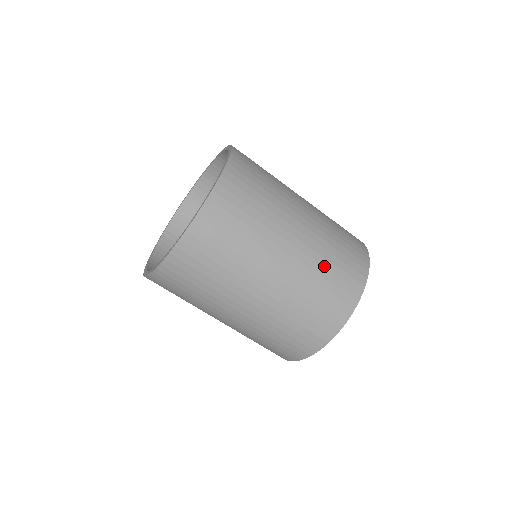
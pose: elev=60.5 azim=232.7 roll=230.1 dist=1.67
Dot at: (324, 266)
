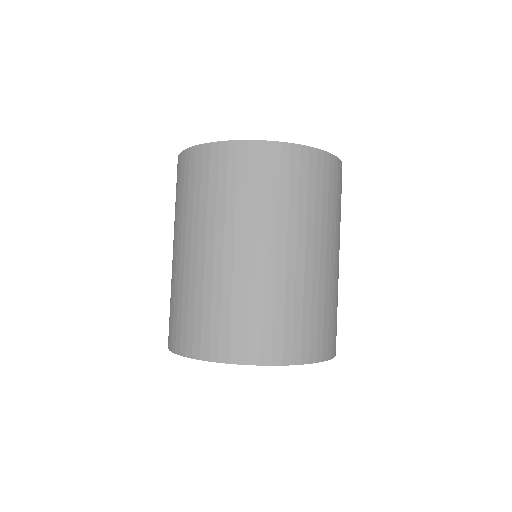
Dot at: (286, 301)
